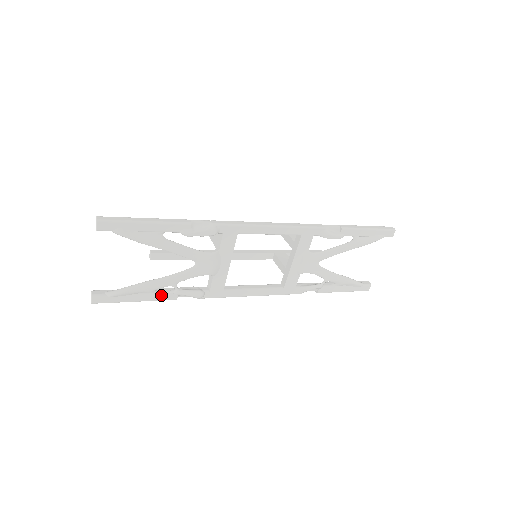
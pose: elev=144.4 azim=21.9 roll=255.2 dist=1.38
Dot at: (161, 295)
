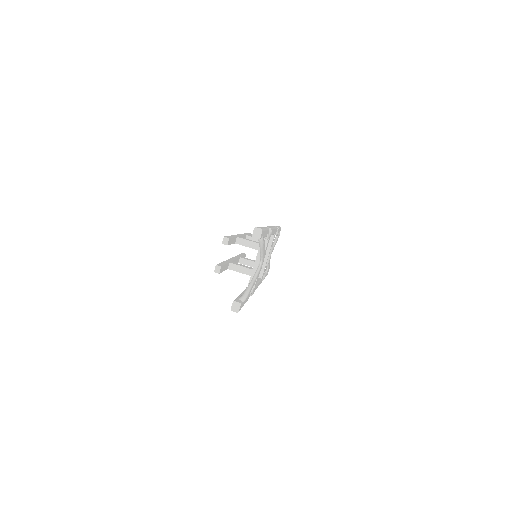
Dot at: (248, 296)
